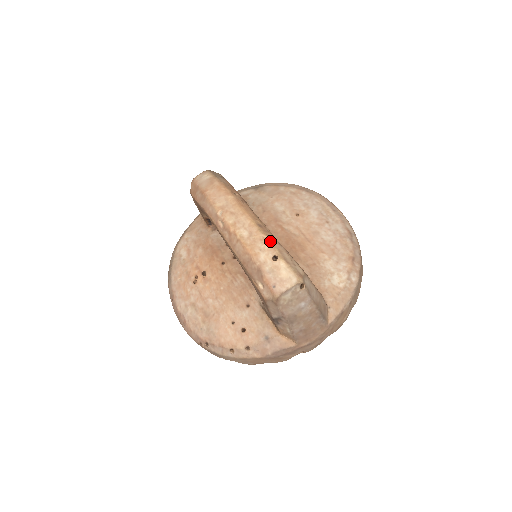
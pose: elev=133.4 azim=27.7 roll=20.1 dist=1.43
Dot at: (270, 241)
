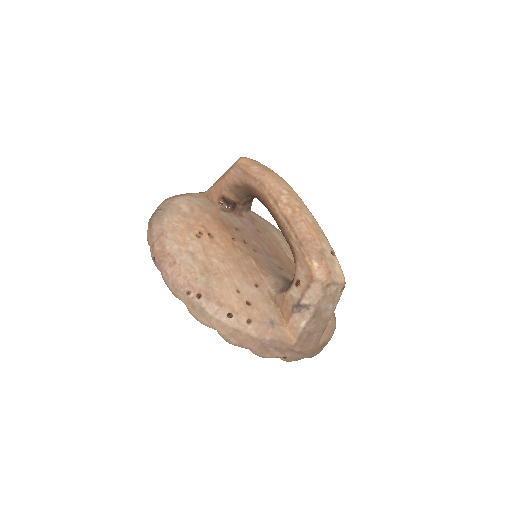
Dot at: occluded
